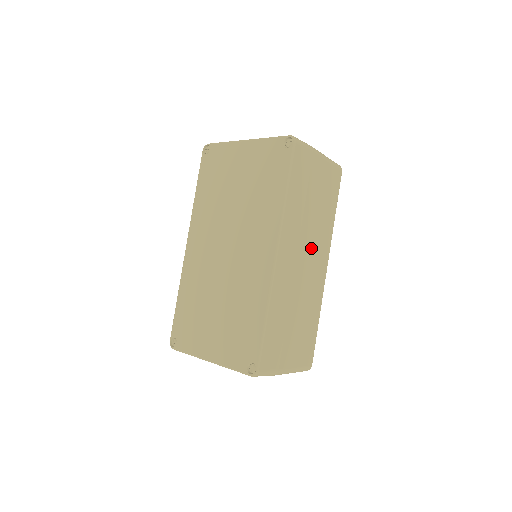
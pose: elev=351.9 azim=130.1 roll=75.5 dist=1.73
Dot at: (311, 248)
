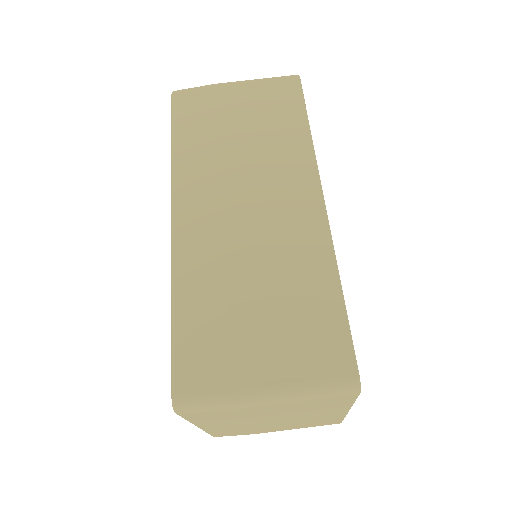
Dot at: (258, 186)
